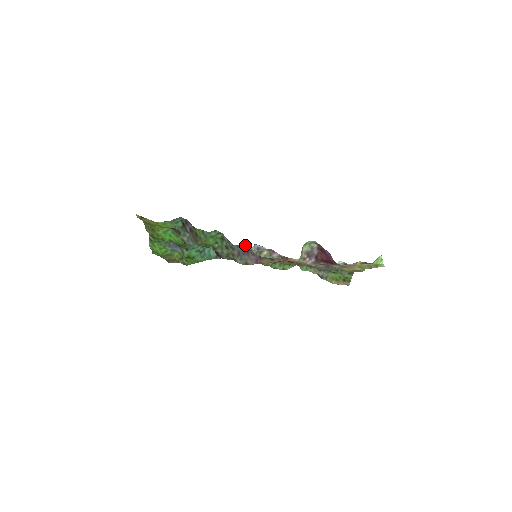
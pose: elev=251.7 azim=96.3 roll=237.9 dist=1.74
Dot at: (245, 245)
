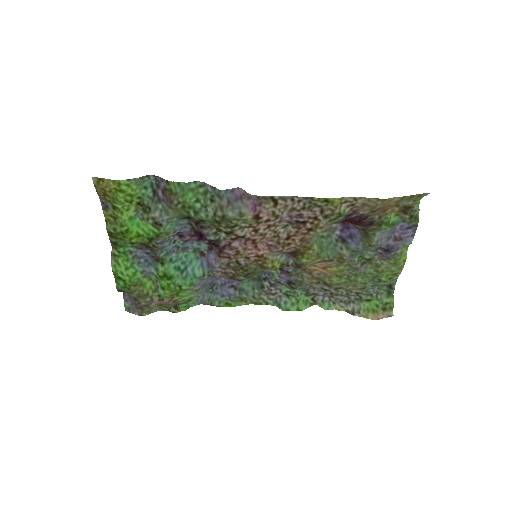
Dot at: (236, 190)
